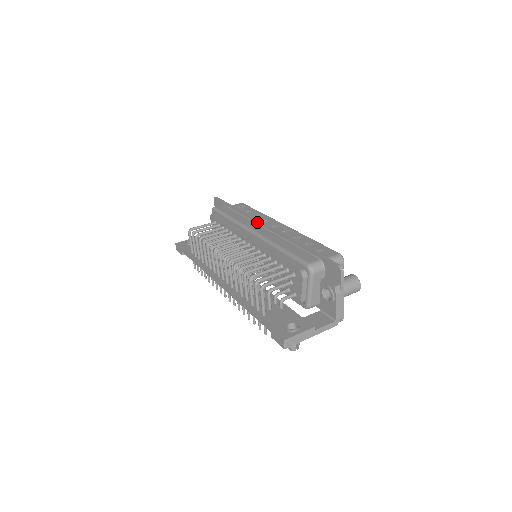
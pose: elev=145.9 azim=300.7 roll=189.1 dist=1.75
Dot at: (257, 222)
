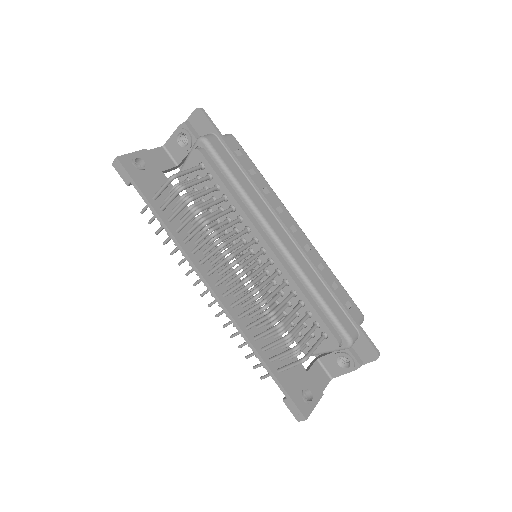
Dot at: (278, 218)
